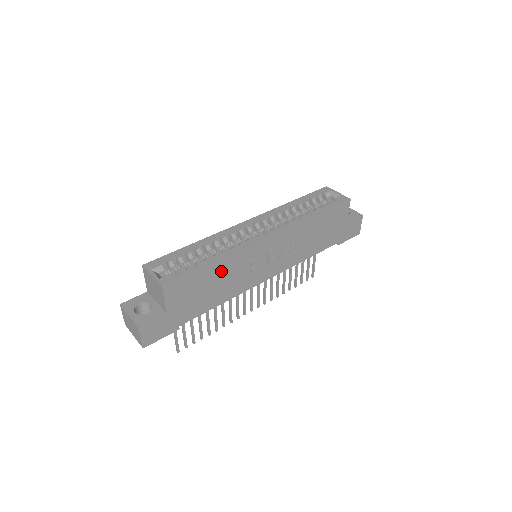
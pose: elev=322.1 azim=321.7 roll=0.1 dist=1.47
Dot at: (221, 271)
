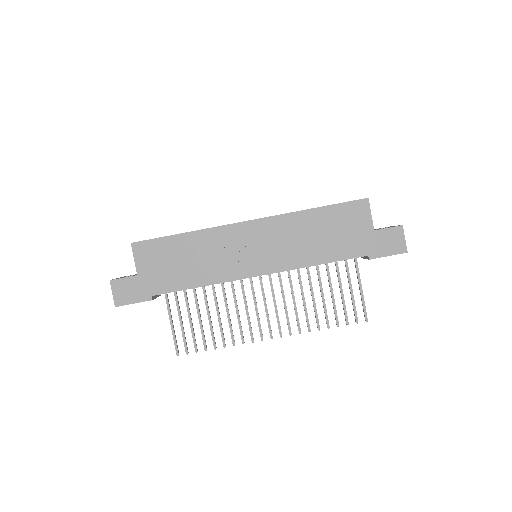
Dot at: (194, 246)
